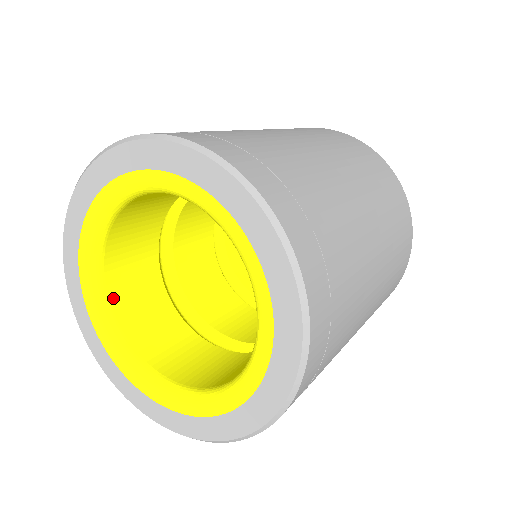
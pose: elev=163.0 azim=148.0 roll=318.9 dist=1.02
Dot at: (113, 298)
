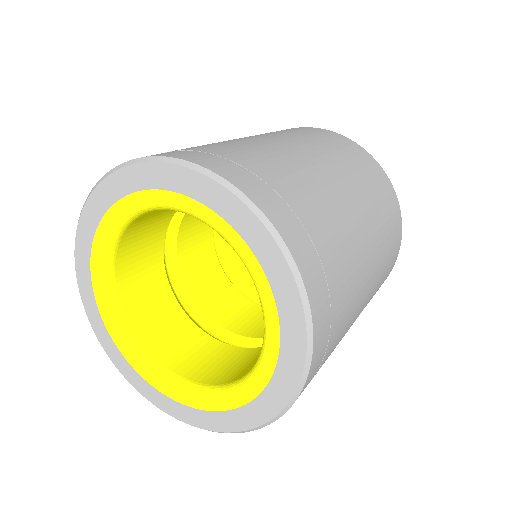
Dot at: (131, 318)
